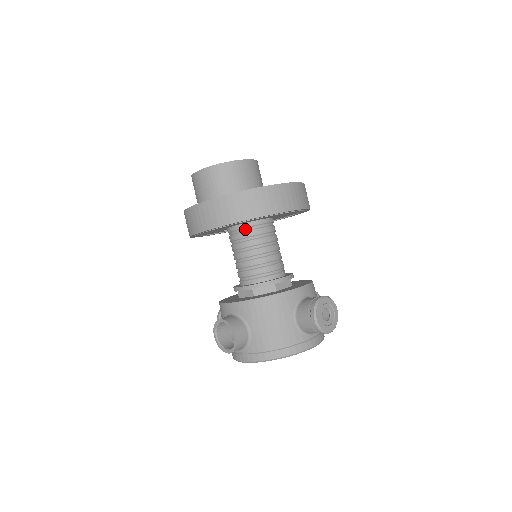
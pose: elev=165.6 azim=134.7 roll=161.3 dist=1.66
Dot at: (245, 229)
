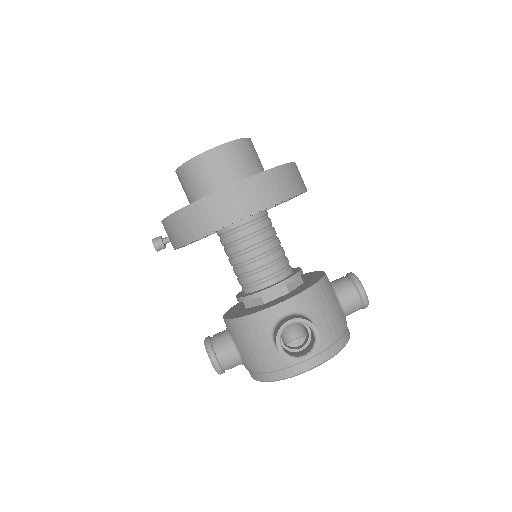
Dot at: (258, 220)
